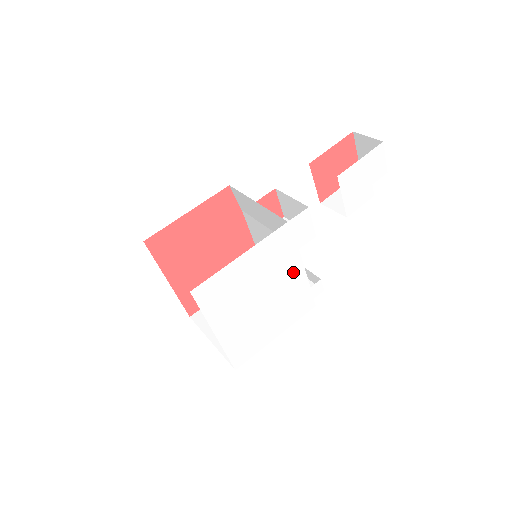
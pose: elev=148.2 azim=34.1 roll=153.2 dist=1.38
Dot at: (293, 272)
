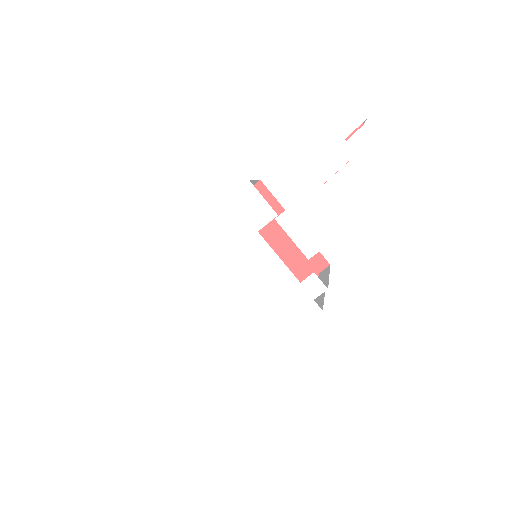
Dot at: (262, 261)
